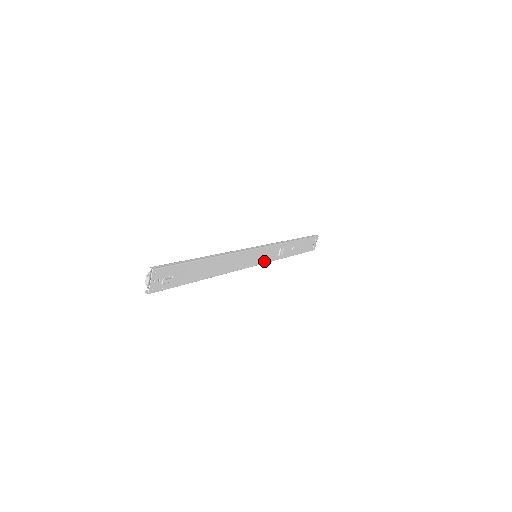
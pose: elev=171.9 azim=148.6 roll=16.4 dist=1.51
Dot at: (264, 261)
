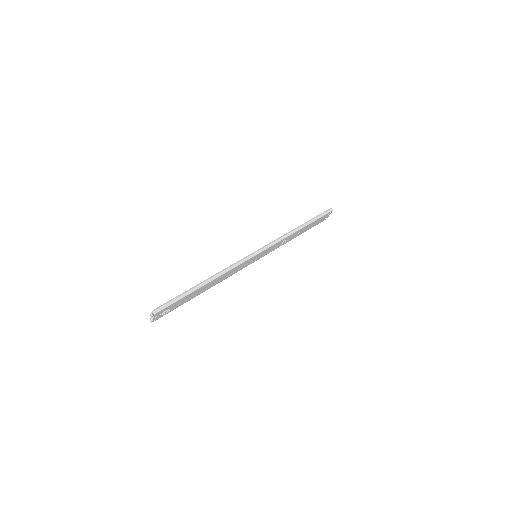
Dot at: (264, 255)
